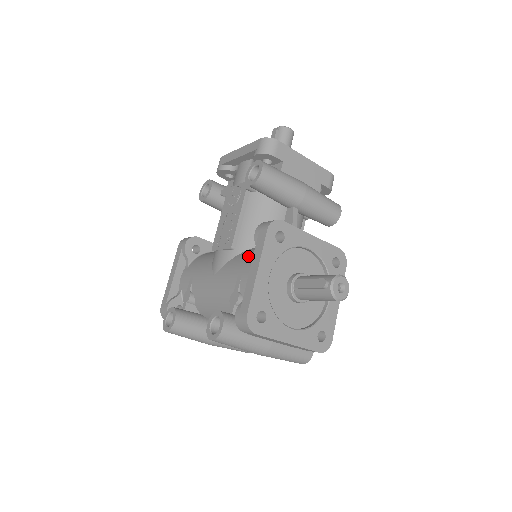
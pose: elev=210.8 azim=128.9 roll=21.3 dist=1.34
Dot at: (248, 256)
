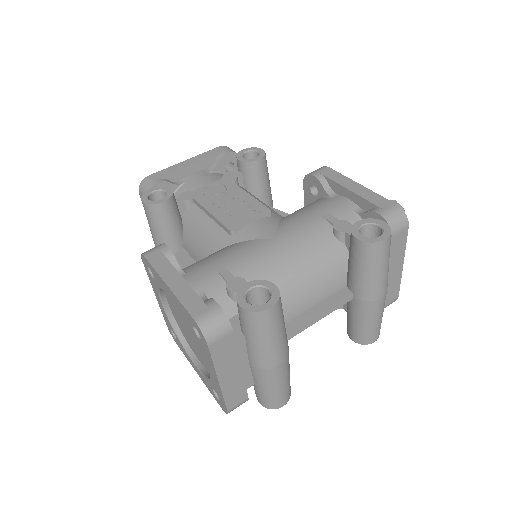
Dot at: (306, 207)
